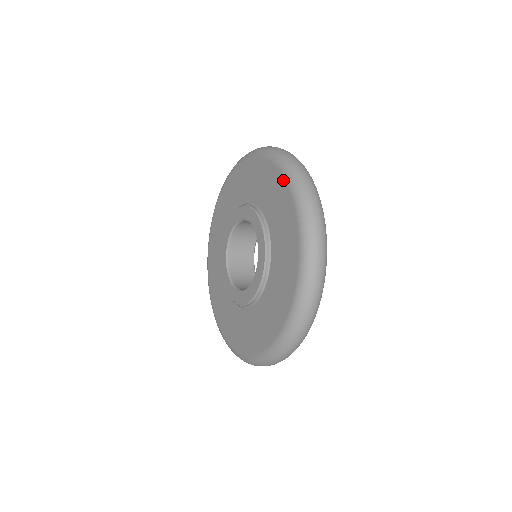
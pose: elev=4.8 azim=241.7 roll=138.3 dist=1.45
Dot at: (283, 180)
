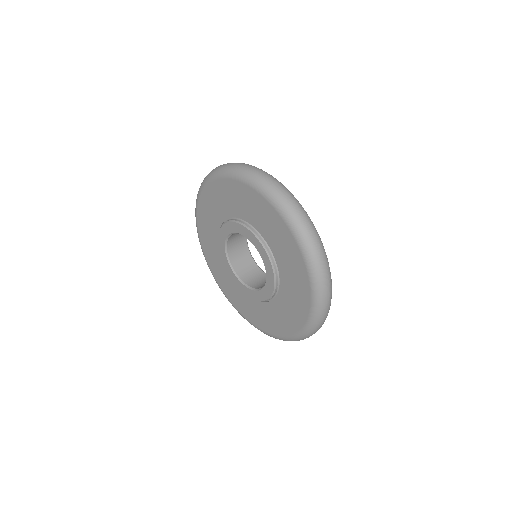
Dot at: (278, 215)
